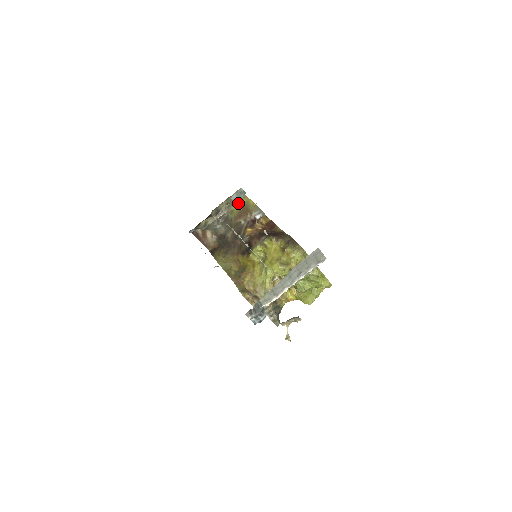
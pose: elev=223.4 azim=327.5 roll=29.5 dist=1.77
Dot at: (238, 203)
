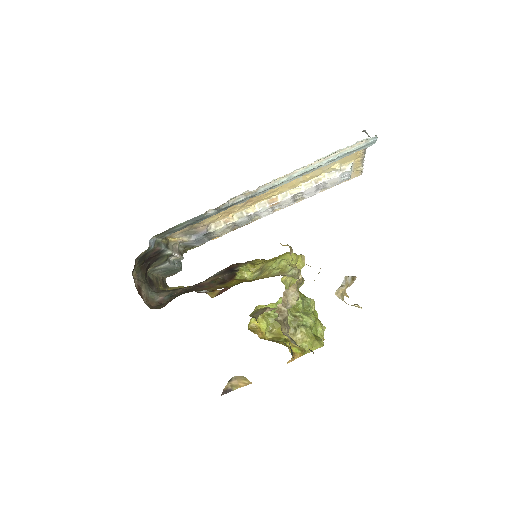
Dot at: occluded
